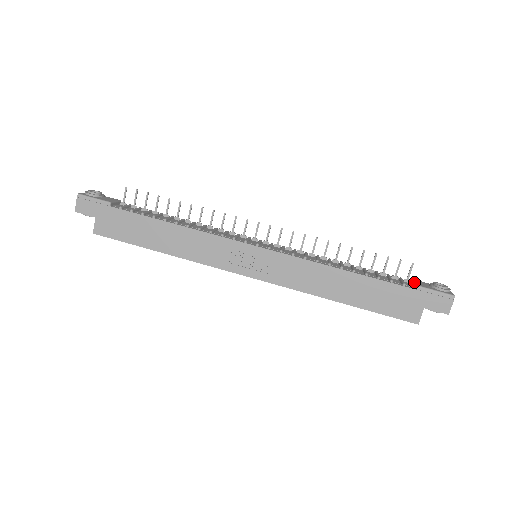
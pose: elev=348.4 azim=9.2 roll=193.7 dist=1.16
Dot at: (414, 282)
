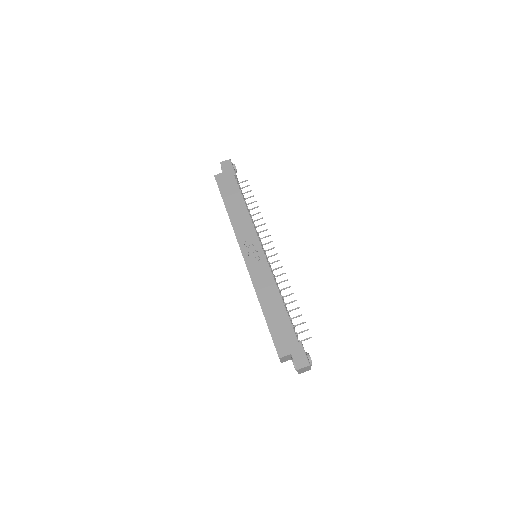
Dot at: occluded
